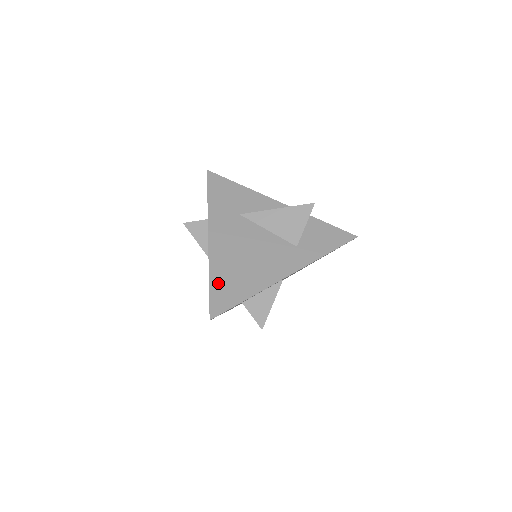
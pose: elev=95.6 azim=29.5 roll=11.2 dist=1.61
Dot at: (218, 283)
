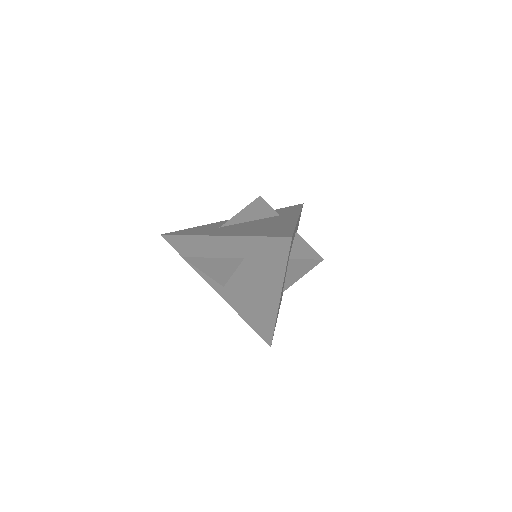
Dot at: (264, 234)
